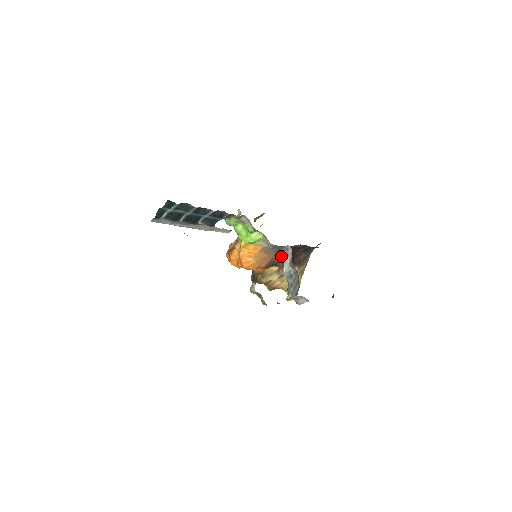
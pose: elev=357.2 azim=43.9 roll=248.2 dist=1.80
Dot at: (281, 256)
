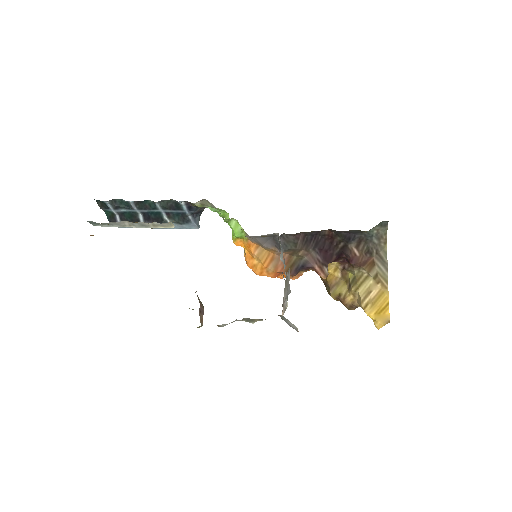
Dot at: occluded
